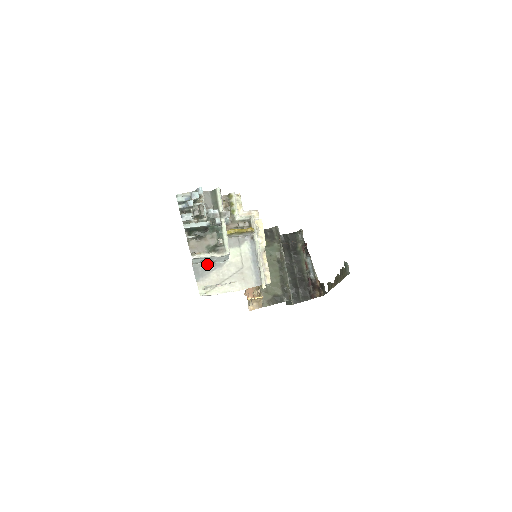
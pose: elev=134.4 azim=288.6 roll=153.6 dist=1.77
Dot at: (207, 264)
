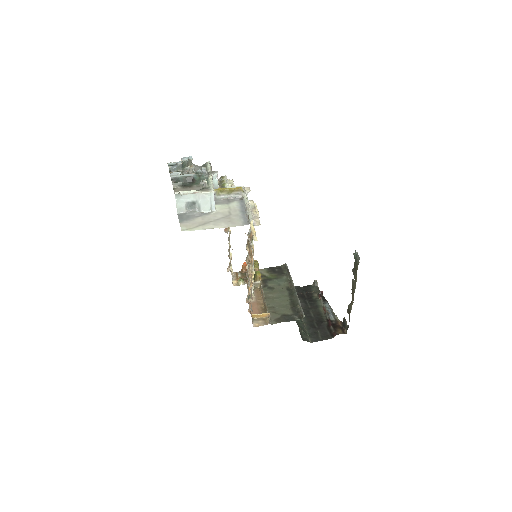
Dot at: (193, 212)
